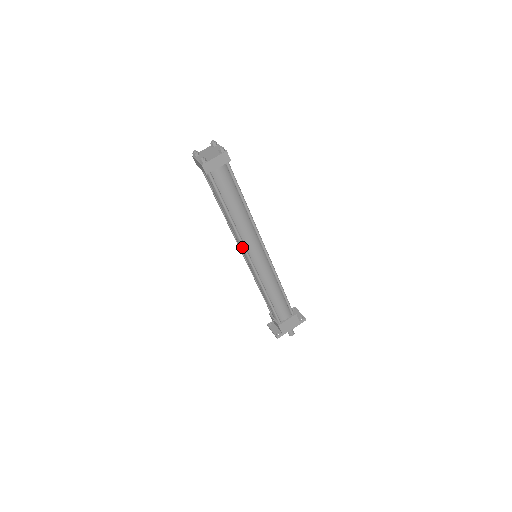
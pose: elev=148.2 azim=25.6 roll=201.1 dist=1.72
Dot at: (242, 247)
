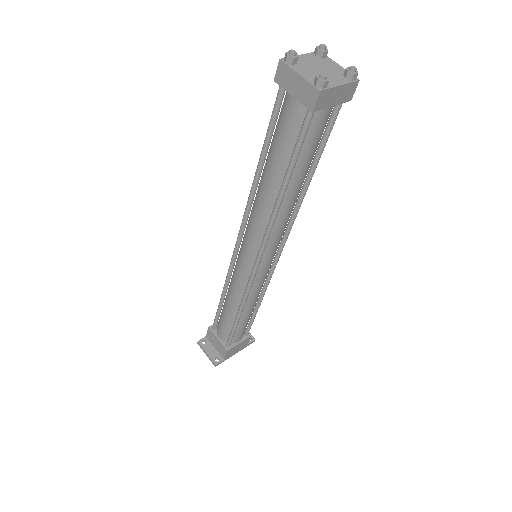
Dot at: (262, 245)
